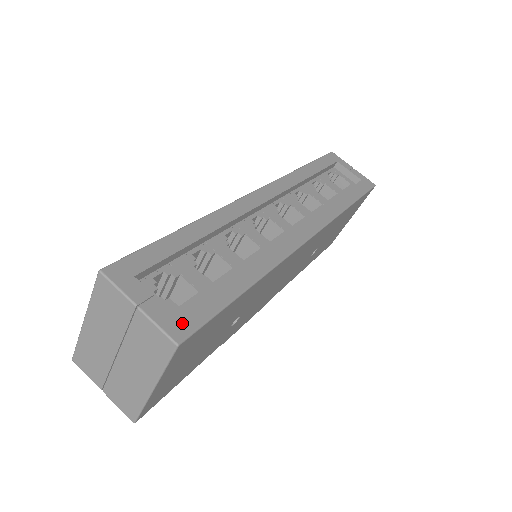
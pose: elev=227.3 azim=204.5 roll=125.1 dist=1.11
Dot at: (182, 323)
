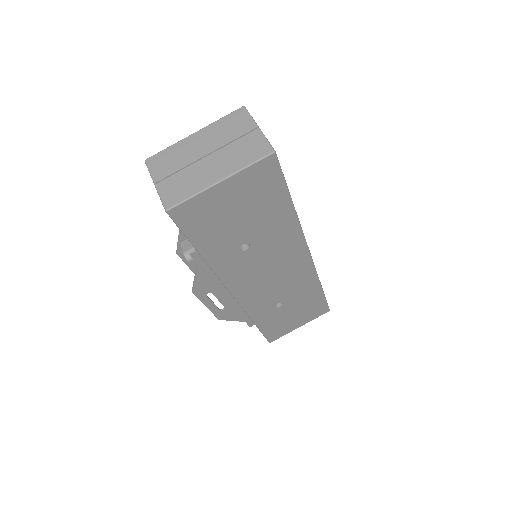
Dot at: occluded
